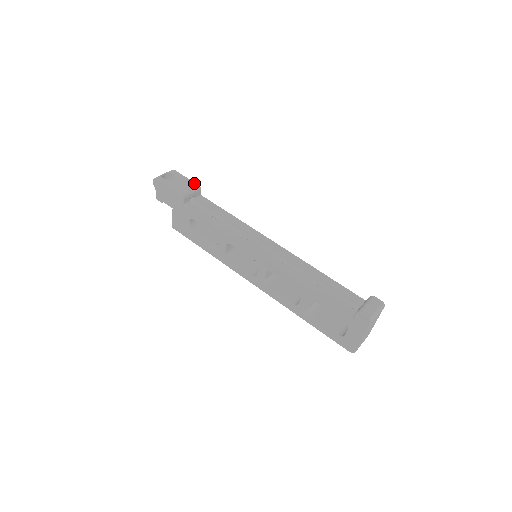
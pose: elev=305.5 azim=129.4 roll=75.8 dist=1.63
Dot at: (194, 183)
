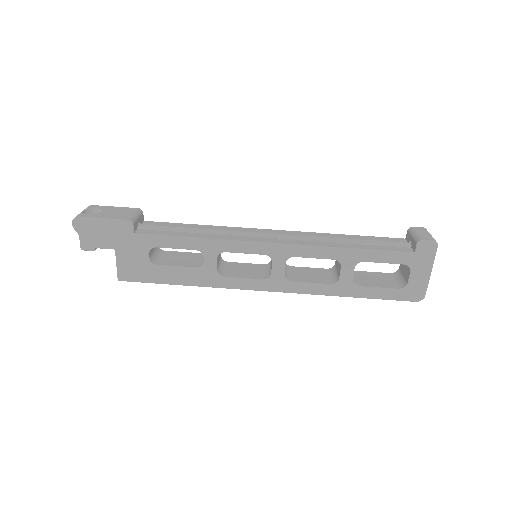
Dot at: (130, 208)
